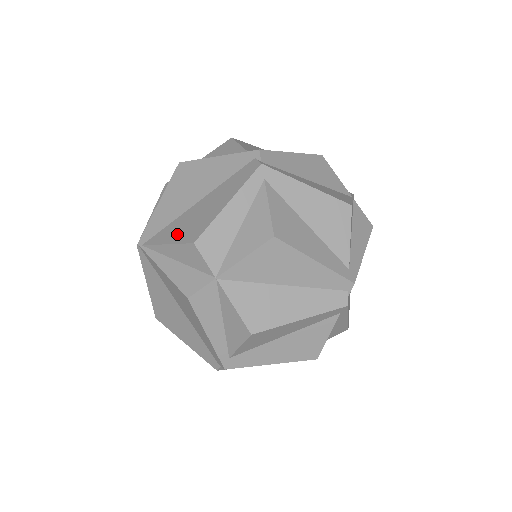
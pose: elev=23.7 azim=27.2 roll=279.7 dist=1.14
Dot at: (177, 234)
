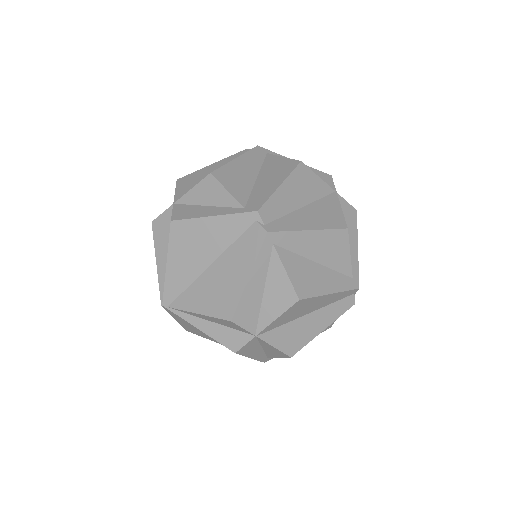
Dot at: (205, 304)
